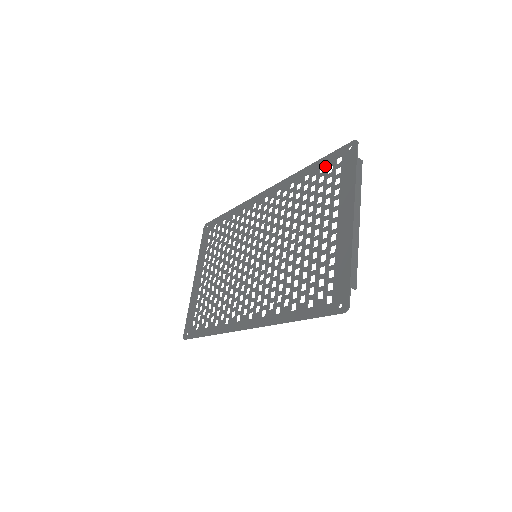
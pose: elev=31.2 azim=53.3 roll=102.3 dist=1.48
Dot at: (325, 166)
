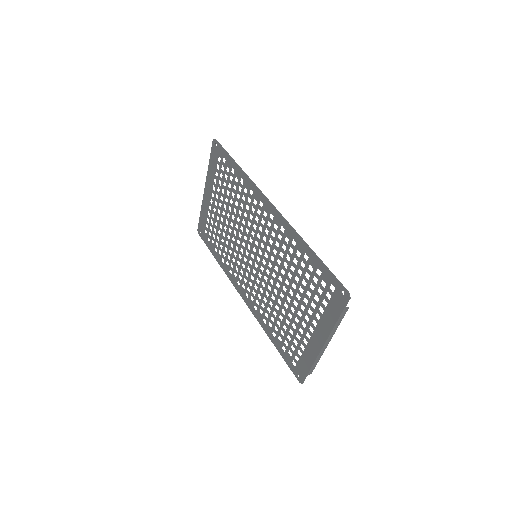
Dot at: (321, 275)
